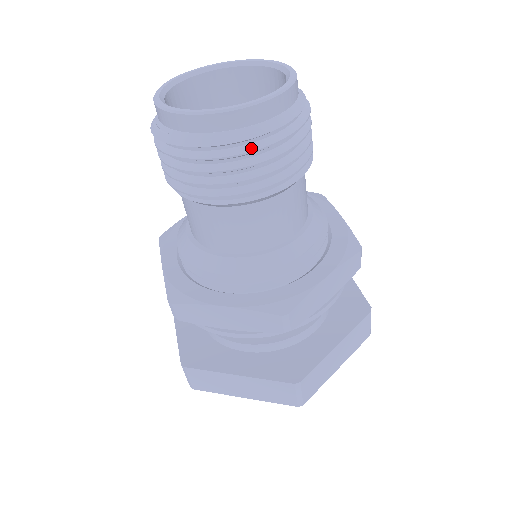
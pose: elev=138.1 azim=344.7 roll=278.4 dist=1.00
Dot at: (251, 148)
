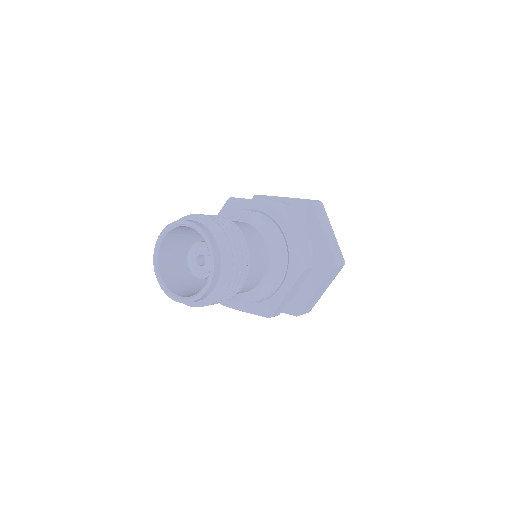
Dot at: (231, 267)
